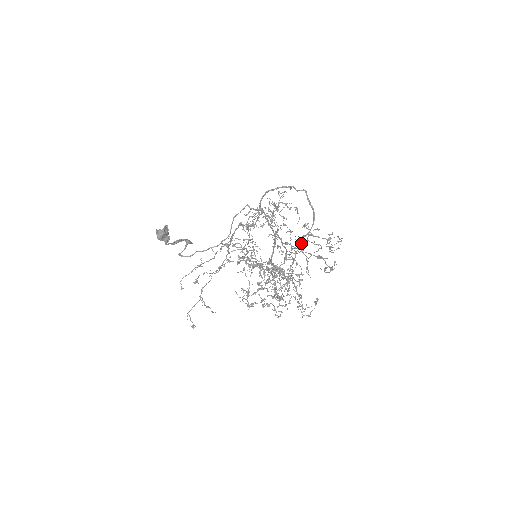
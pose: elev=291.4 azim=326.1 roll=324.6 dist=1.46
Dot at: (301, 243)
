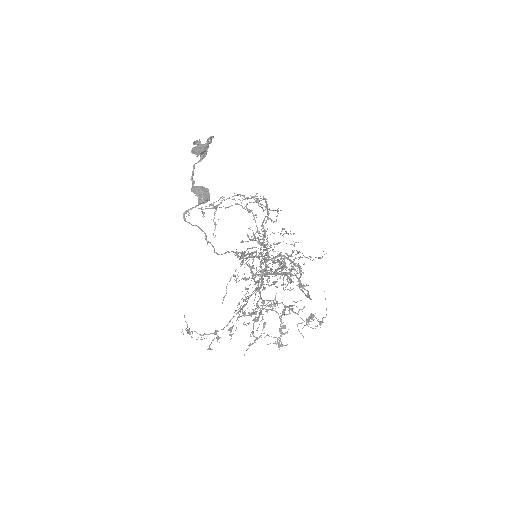
Dot at: (299, 283)
